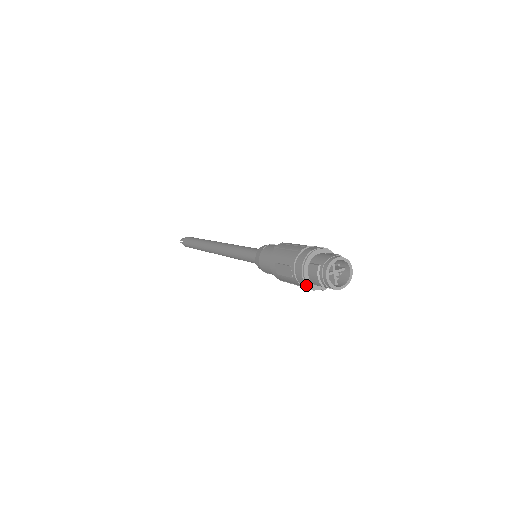
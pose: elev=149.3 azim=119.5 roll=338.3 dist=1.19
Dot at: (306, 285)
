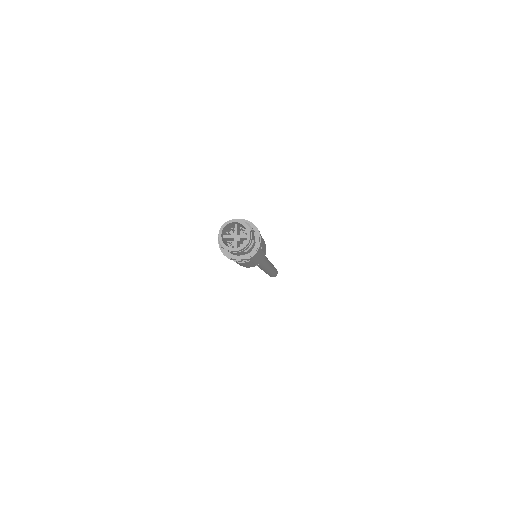
Dot at: (221, 250)
